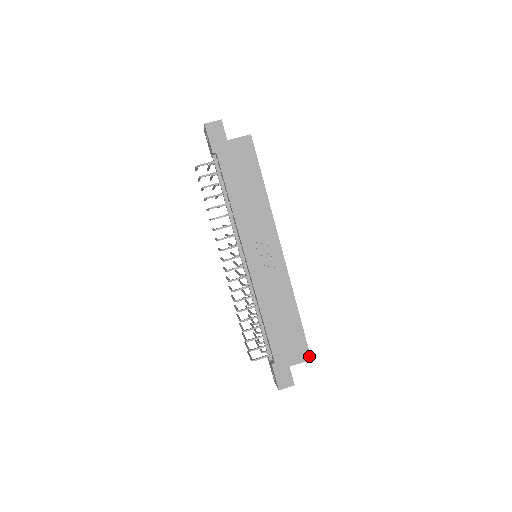
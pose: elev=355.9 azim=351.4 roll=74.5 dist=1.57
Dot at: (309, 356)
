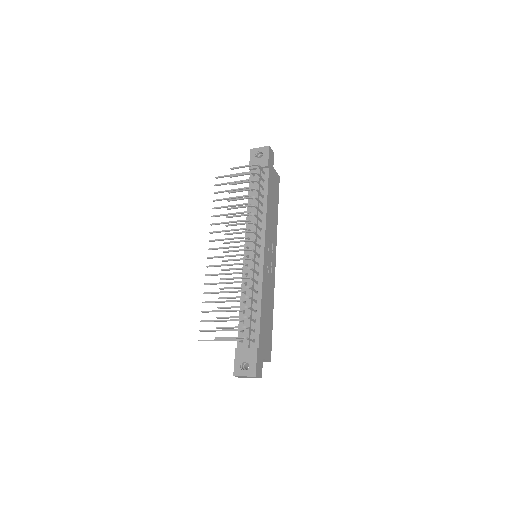
Dot at: occluded
